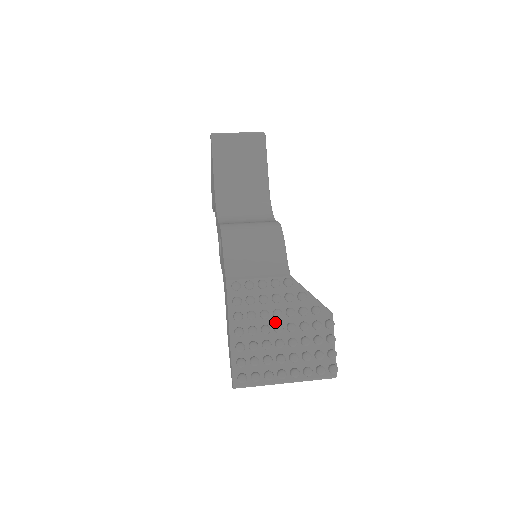
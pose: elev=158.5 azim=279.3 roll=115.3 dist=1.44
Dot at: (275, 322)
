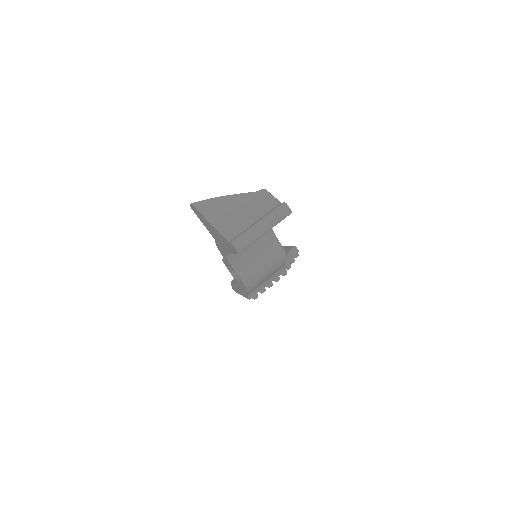
Dot at: occluded
